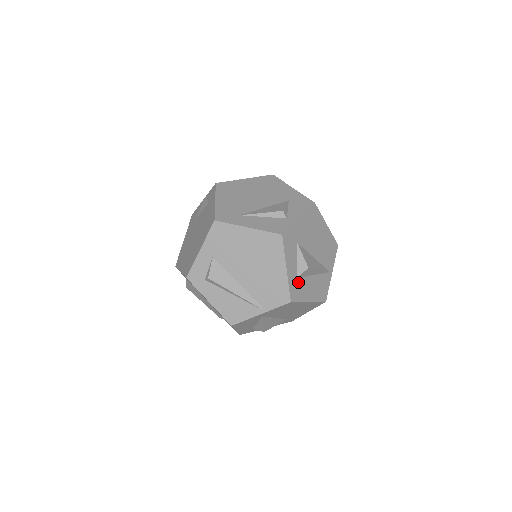
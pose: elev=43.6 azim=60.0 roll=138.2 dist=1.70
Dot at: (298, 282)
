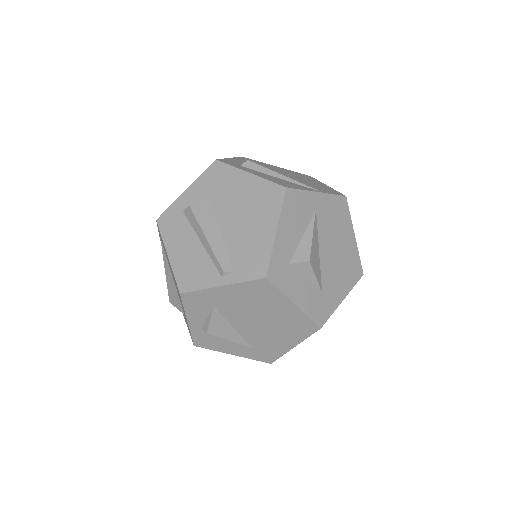
Dot at: occluded
